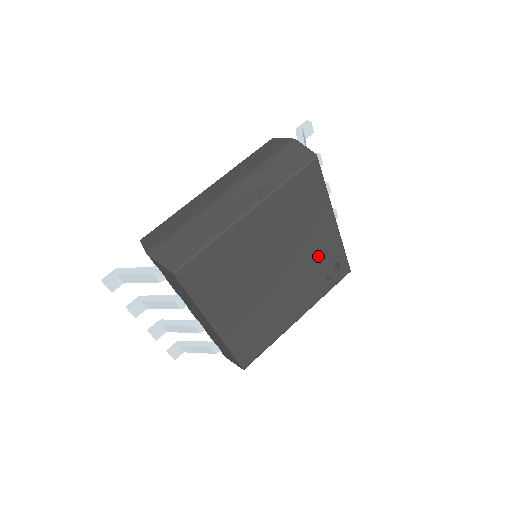
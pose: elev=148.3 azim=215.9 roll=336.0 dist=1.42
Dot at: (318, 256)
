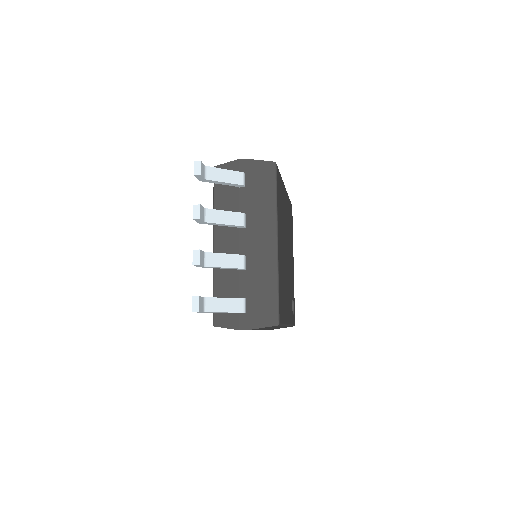
Dot at: (291, 278)
